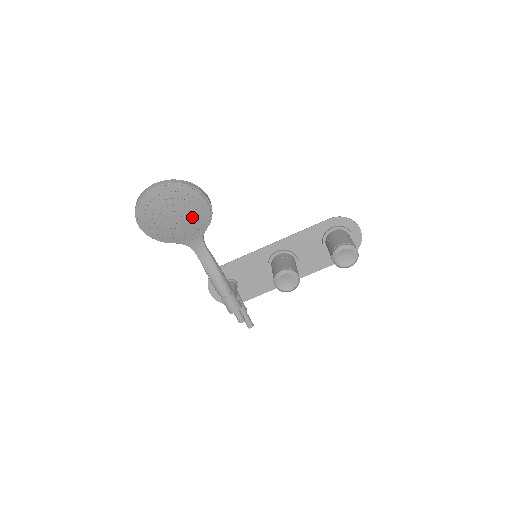
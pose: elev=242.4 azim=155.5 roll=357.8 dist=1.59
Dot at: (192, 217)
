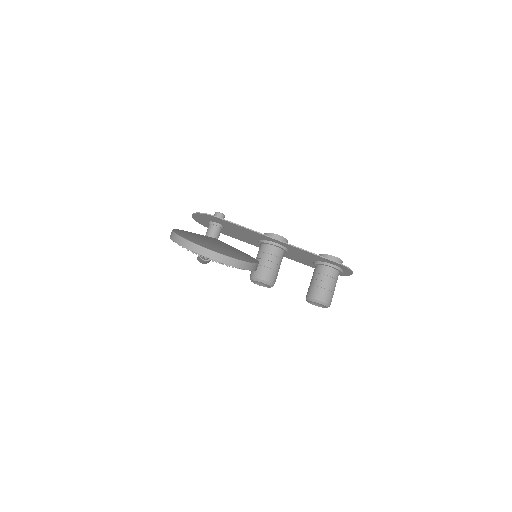
Dot at: occluded
